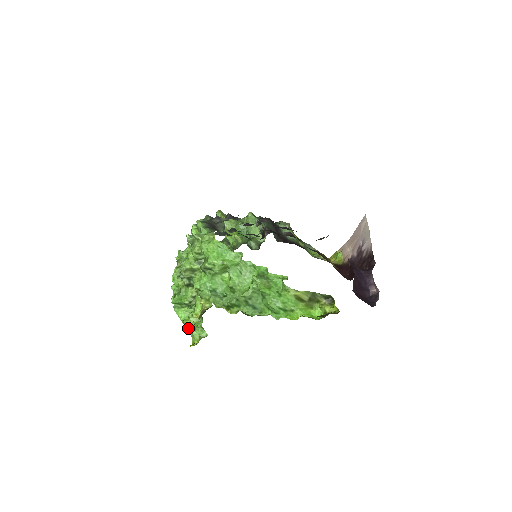
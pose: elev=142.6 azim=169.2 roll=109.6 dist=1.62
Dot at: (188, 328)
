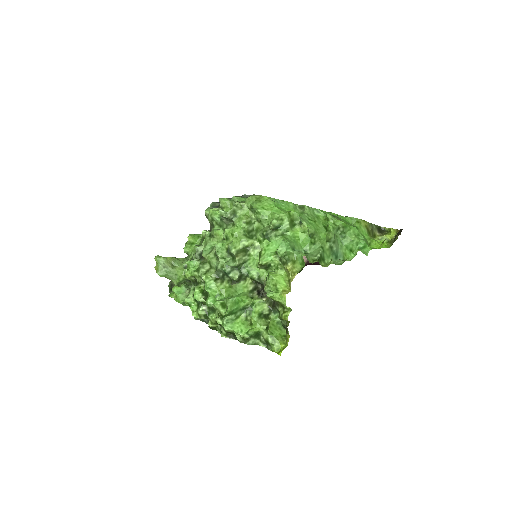
Dot at: (253, 344)
